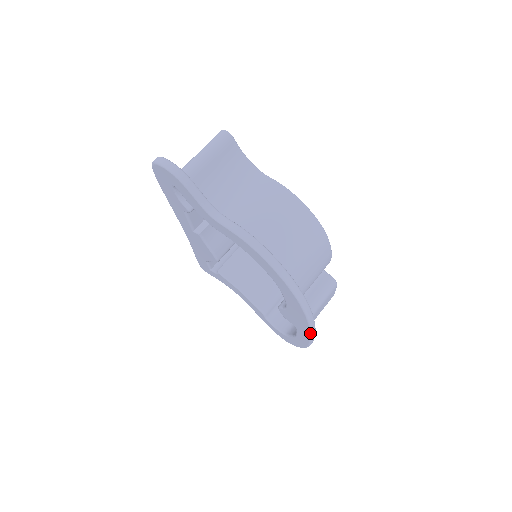
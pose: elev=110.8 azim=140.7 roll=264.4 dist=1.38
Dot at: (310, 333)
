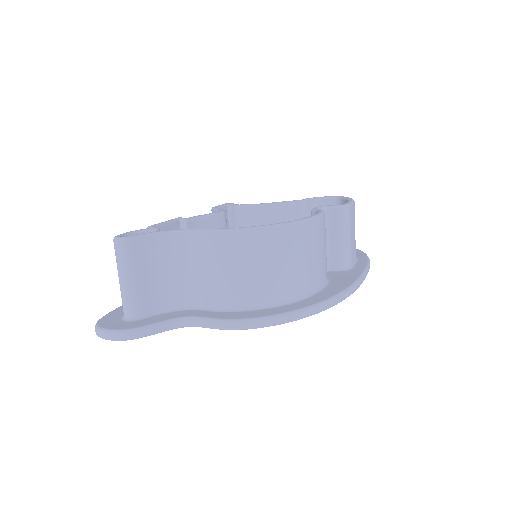
Dot at: occluded
